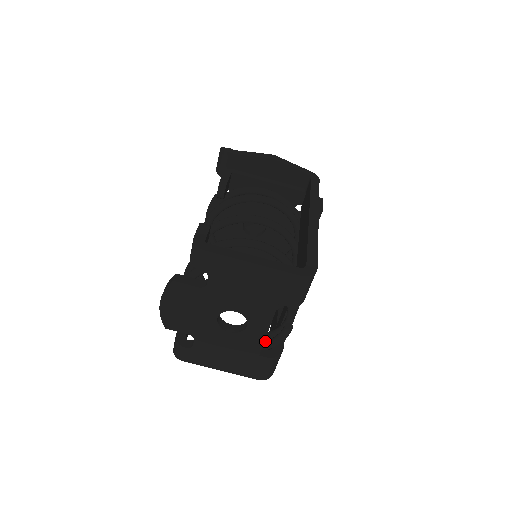
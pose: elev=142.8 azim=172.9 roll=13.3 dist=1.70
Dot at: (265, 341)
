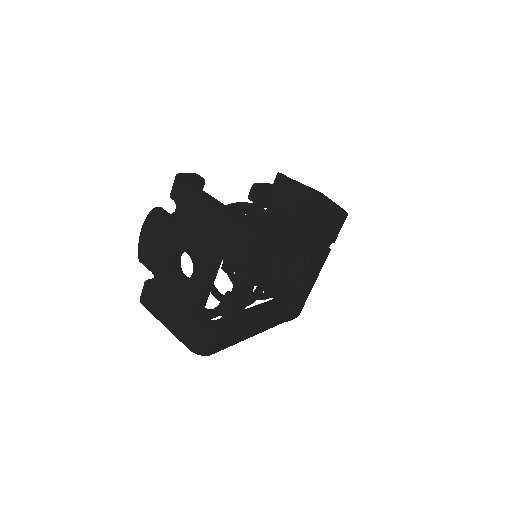
Dot at: (210, 310)
